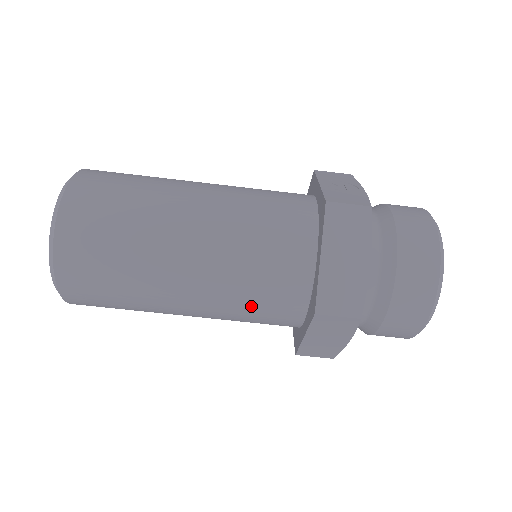
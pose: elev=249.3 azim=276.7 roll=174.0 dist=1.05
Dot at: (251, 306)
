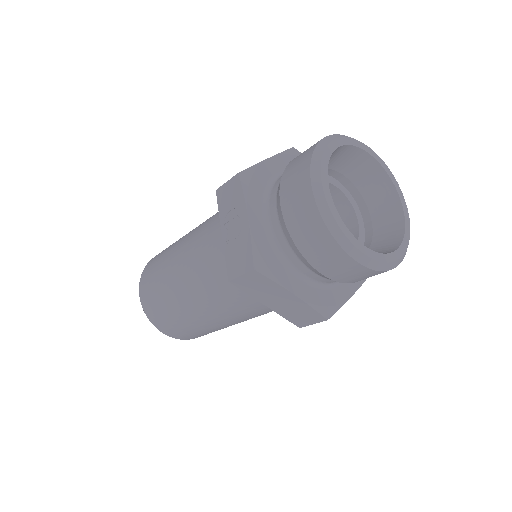
Dot at: occluded
